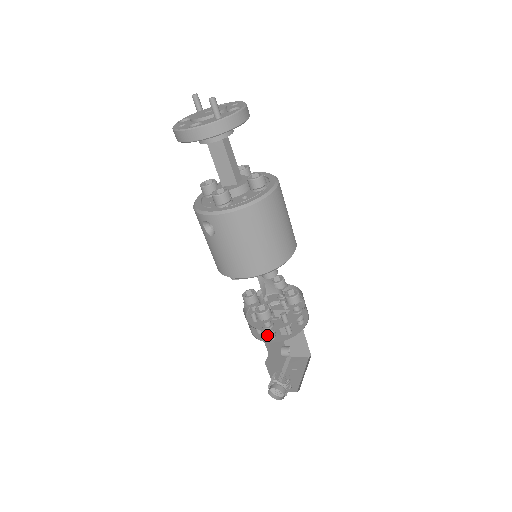
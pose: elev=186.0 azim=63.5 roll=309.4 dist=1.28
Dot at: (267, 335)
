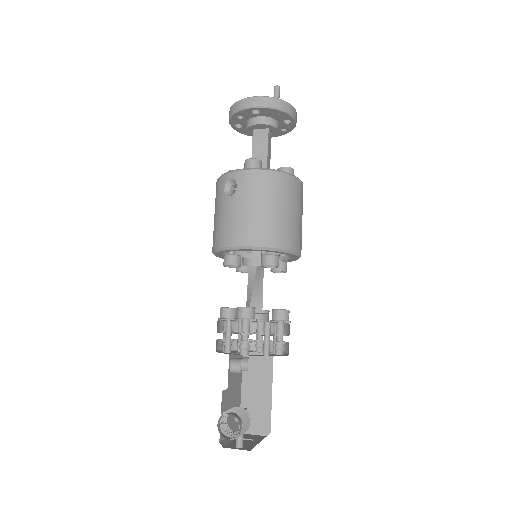
Dot at: (240, 345)
